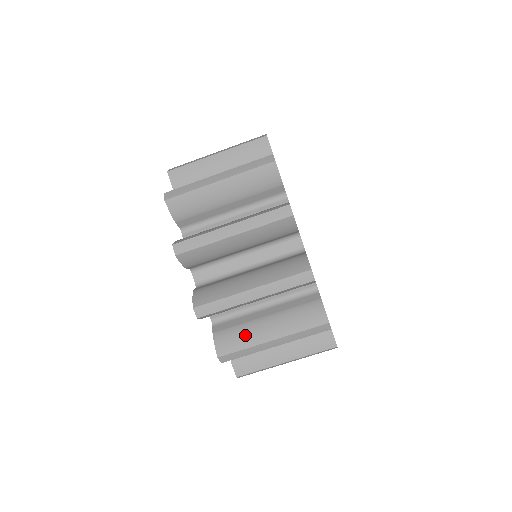
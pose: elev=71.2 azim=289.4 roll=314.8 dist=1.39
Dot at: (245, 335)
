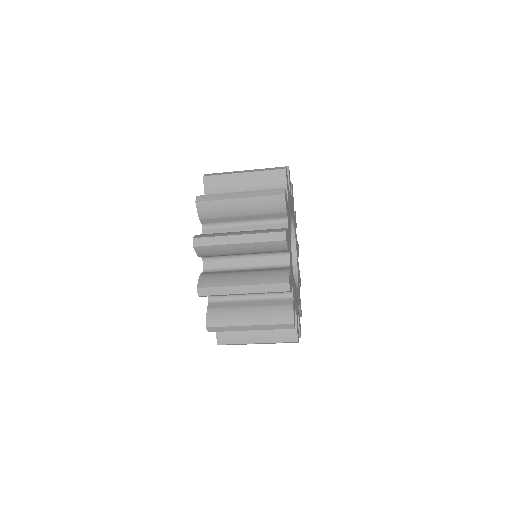
Dot at: (230, 316)
